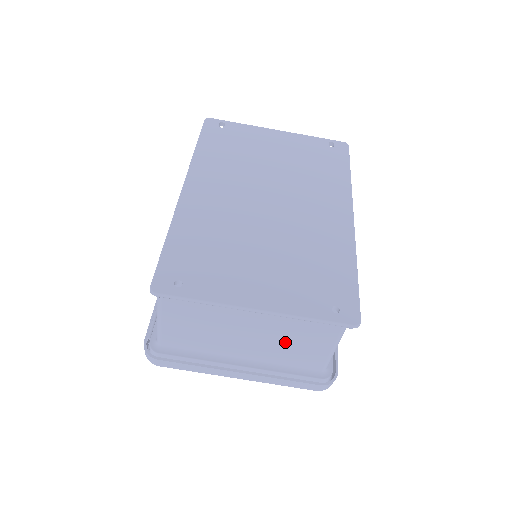
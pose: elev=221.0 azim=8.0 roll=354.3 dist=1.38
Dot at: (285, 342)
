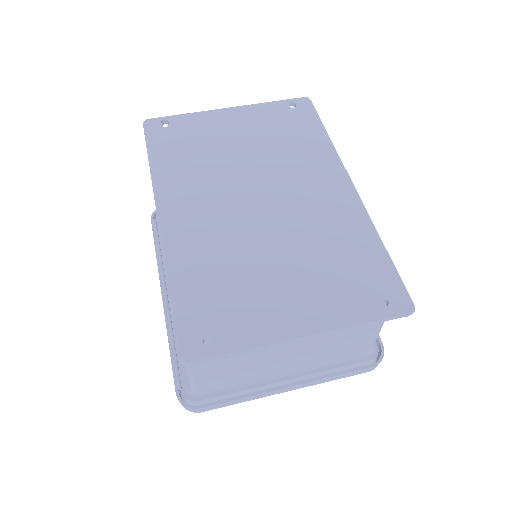
Dot at: (329, 343)
